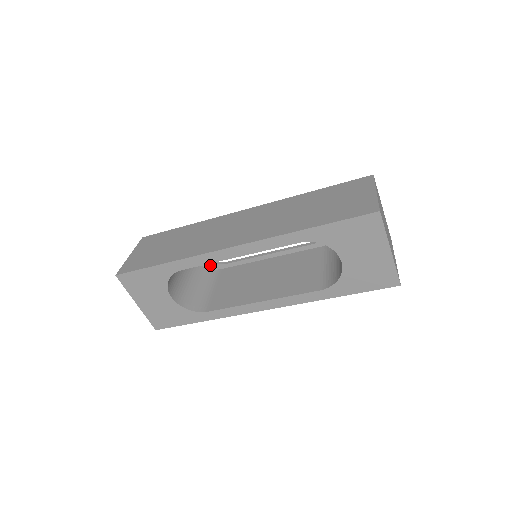
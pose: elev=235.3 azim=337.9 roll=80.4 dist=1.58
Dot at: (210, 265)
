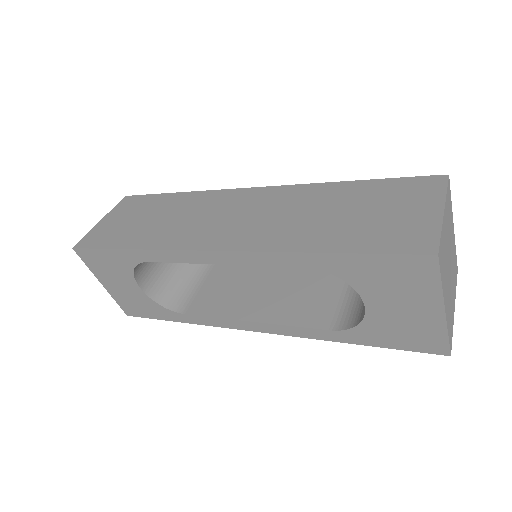
Dot at: occluded
